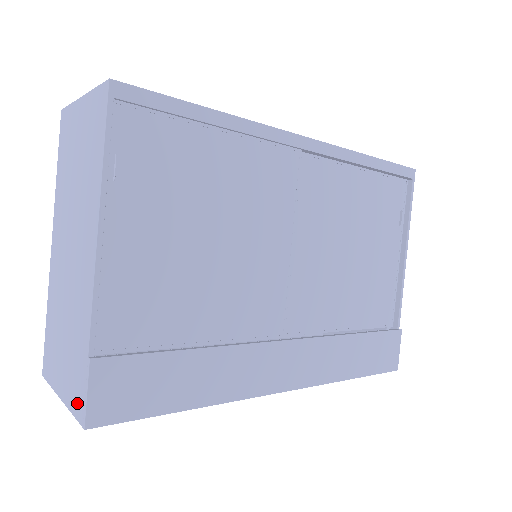
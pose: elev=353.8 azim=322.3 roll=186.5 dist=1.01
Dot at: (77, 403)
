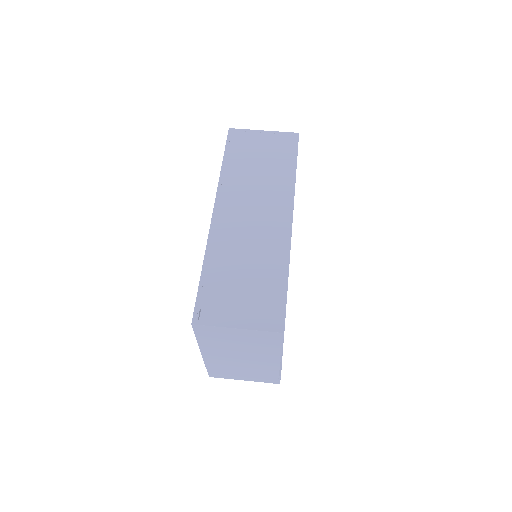
Dot at: (269, 381)
